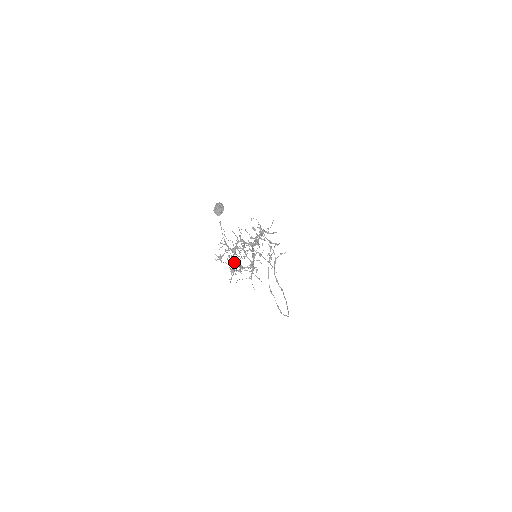
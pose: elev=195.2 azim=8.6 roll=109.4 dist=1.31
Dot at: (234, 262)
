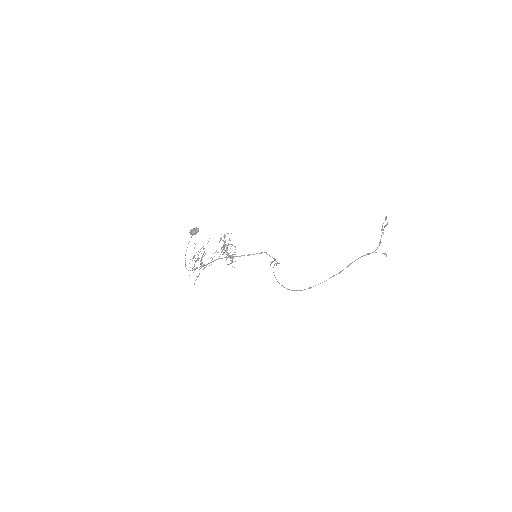
Dot at: (185, 258)
